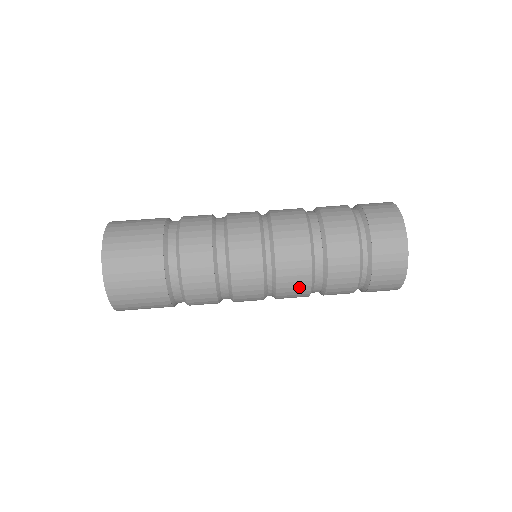
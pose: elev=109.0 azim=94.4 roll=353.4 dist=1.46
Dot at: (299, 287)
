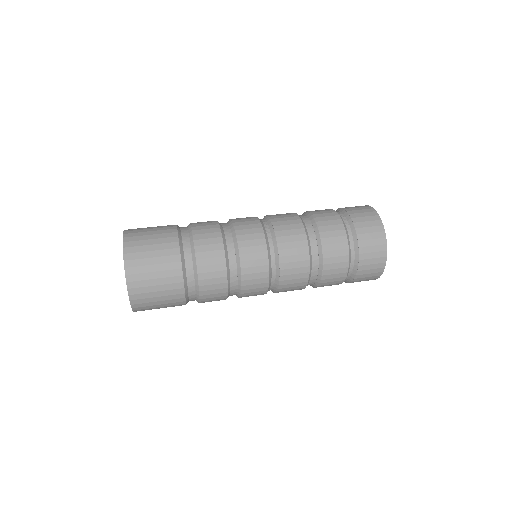
Dot at: (292, 225)
